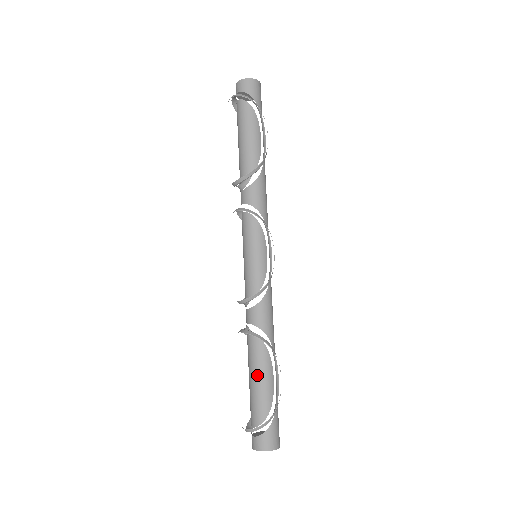
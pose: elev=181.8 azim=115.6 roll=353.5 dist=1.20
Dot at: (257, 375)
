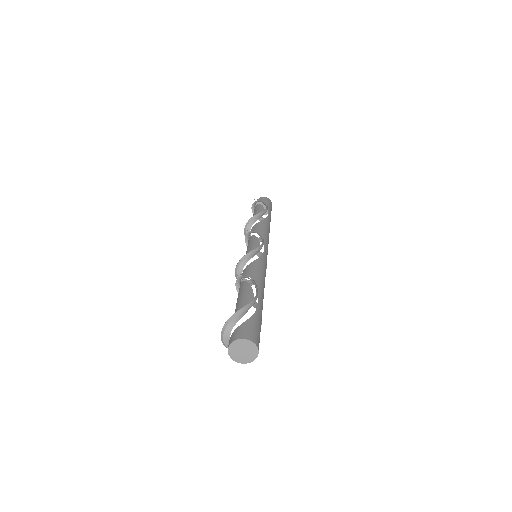
Dot at: (238, 300)
